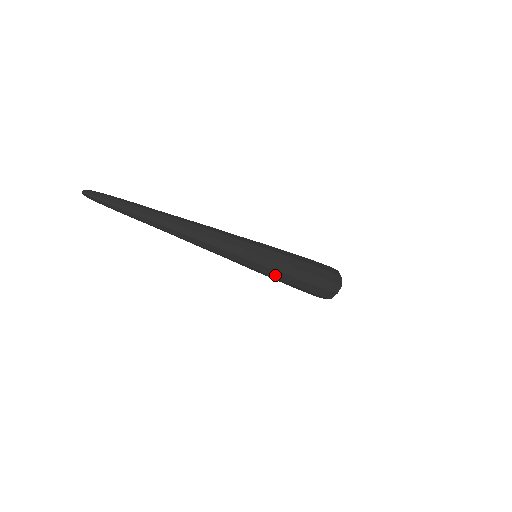
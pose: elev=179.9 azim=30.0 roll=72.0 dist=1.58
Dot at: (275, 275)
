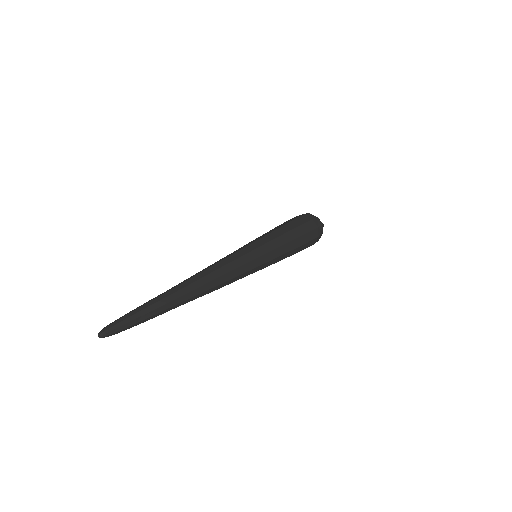
Dot at: (279, 259)
